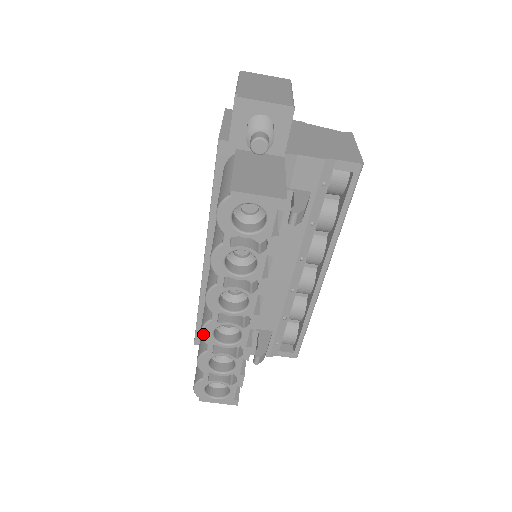
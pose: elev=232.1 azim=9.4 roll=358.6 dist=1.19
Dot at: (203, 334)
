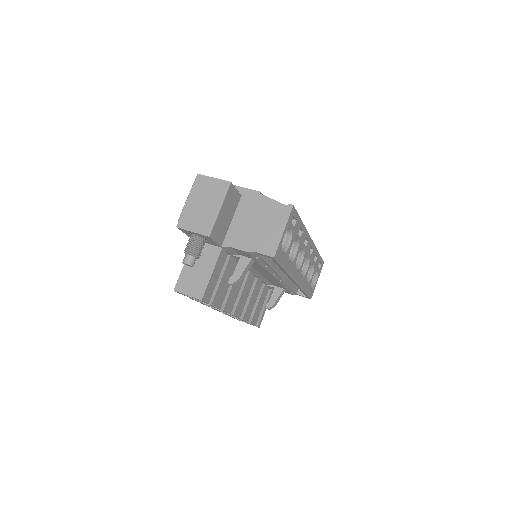
Dot at: occluded
